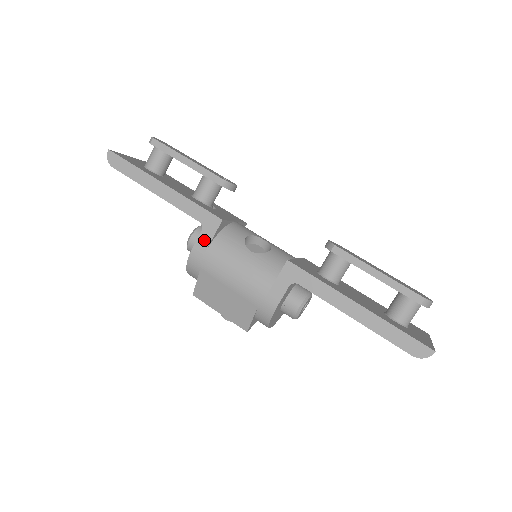
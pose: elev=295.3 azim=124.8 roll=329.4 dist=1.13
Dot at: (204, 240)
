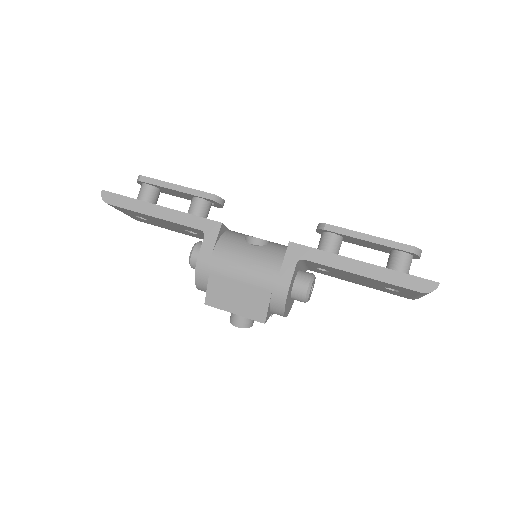
Dot at: (208, 245)
